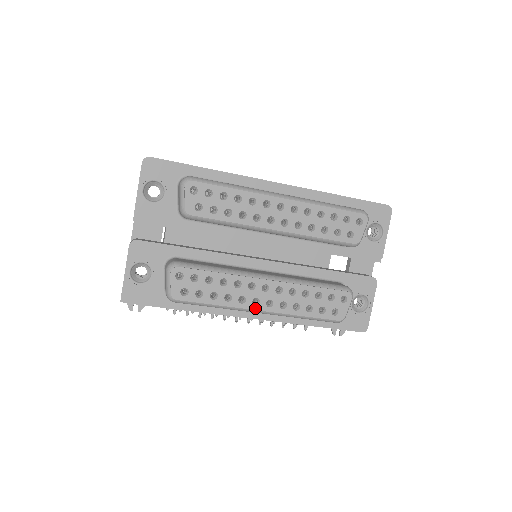
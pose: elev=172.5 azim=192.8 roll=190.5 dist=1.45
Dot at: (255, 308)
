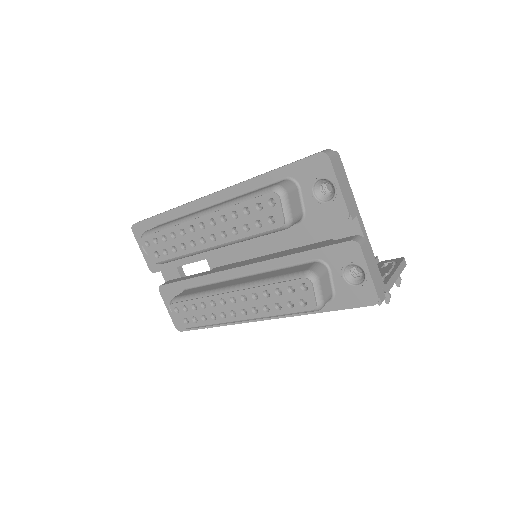
Dot at: (236, 319)
